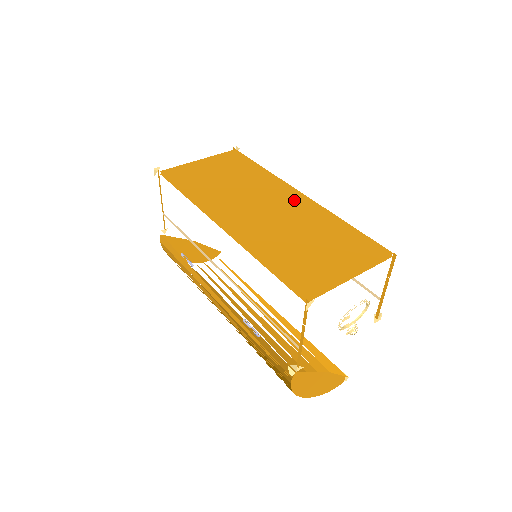
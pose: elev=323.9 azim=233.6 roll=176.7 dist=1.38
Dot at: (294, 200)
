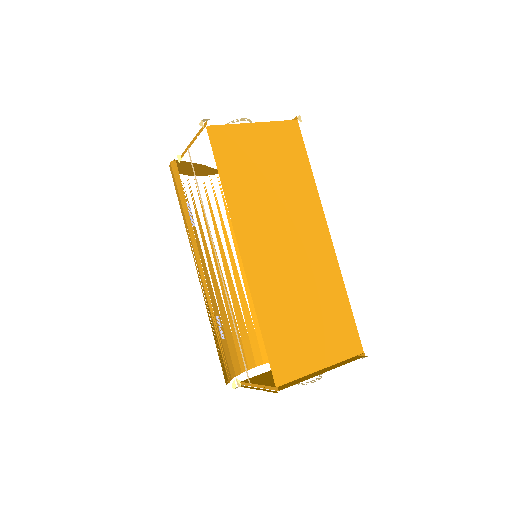
Dot at: (319, 243)
